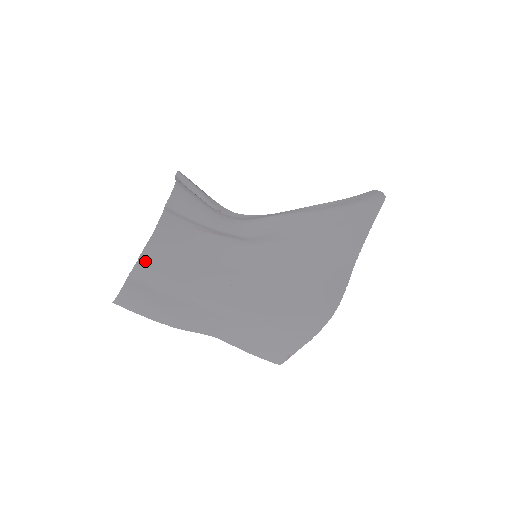
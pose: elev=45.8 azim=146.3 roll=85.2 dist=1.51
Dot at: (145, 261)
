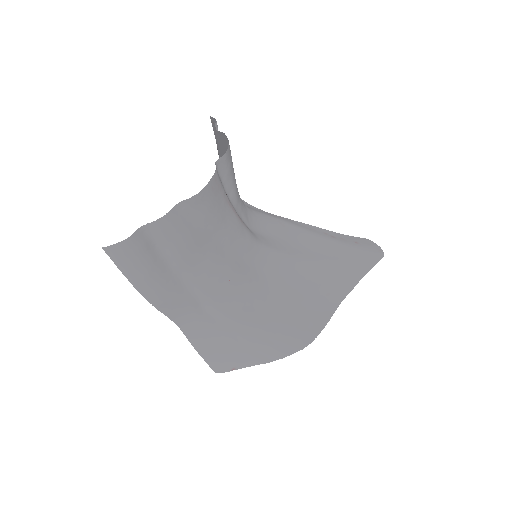
Dot at: (172, 218)
